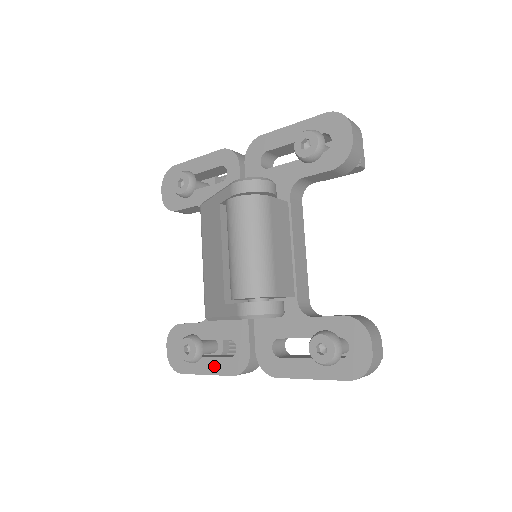
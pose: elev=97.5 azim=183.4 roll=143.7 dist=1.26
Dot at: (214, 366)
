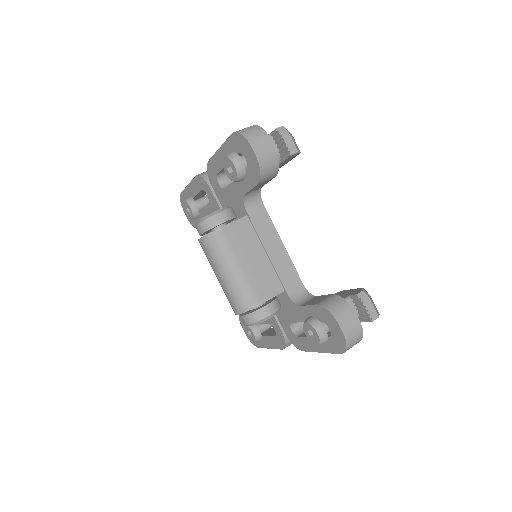
Dot at: (270, 343)
